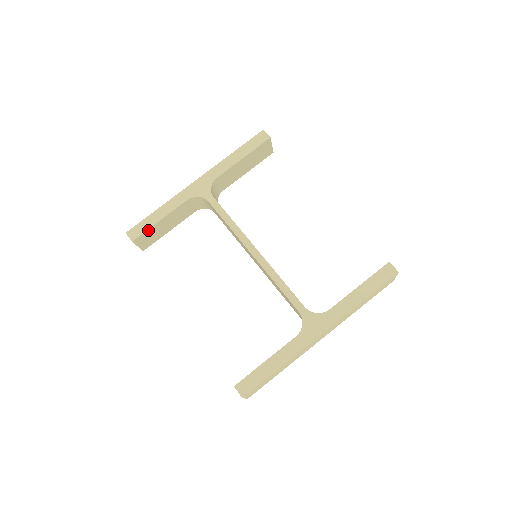
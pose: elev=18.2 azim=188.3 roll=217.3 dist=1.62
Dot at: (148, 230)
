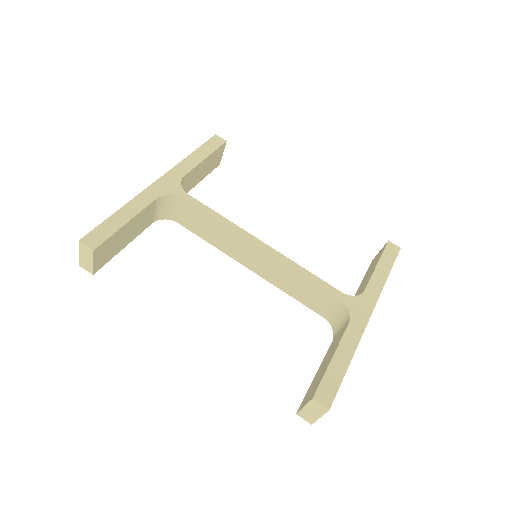
Dot at: (112, 235)
